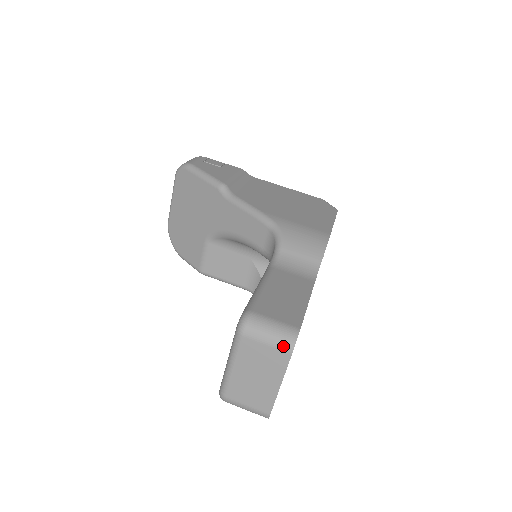
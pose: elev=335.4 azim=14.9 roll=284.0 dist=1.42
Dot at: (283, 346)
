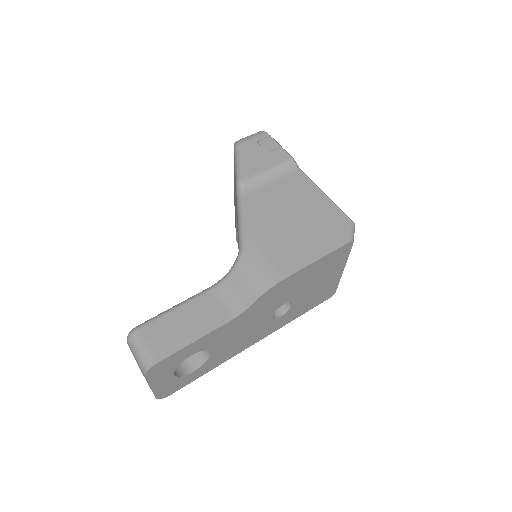
Dot at: (142, 368)
